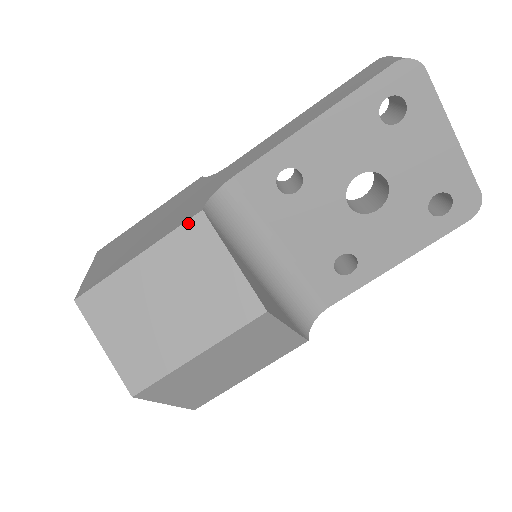
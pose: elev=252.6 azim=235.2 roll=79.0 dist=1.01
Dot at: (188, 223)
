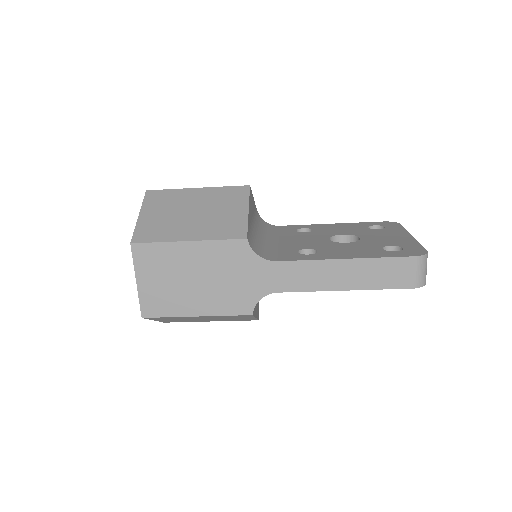
Dot at: occluded
